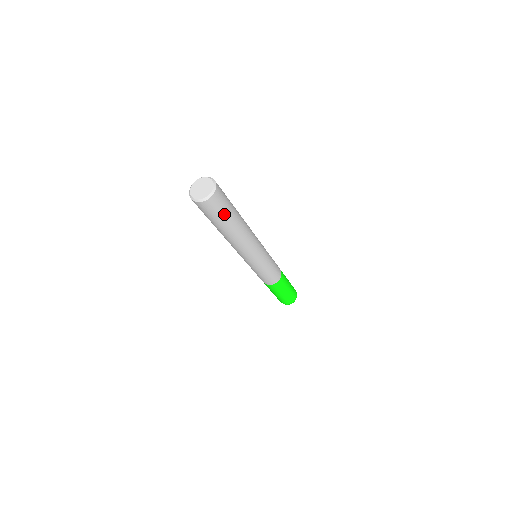
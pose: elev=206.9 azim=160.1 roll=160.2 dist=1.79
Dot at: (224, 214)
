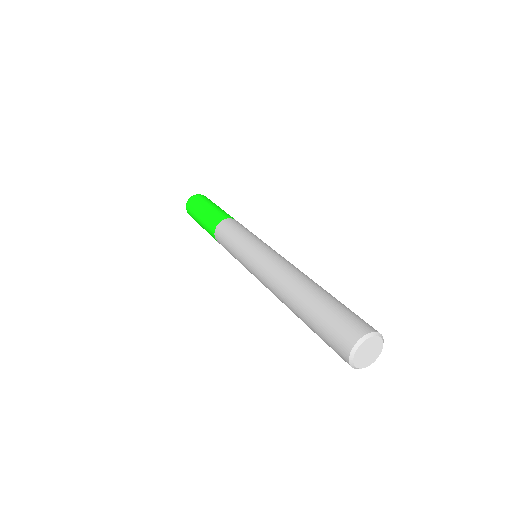
Dot at: occluded
